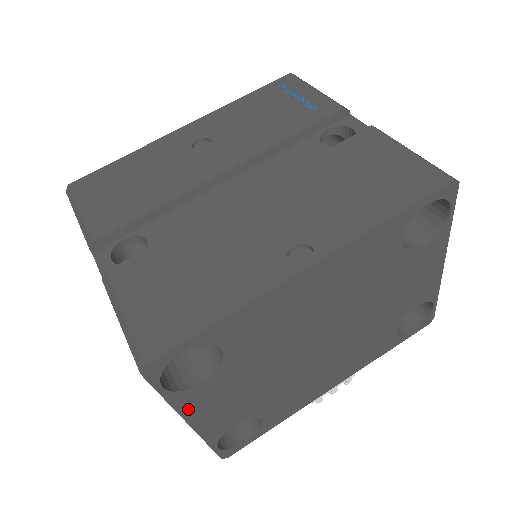
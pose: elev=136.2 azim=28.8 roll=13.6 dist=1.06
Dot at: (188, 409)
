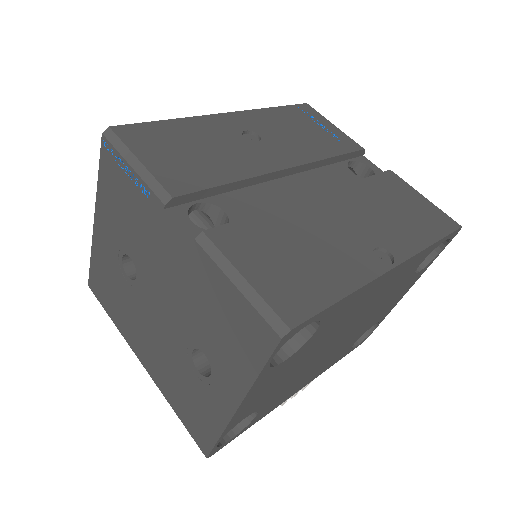
Dot at: (254, 390)
